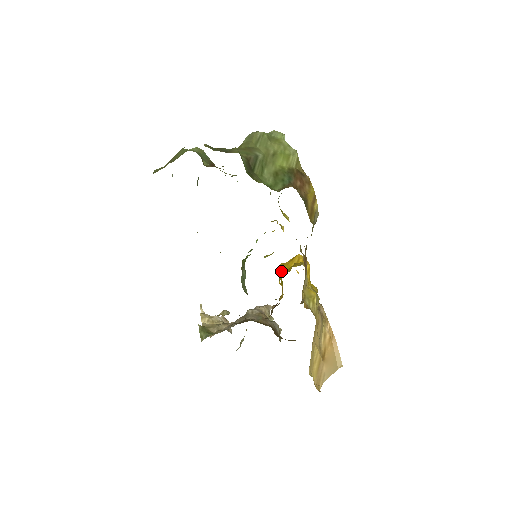
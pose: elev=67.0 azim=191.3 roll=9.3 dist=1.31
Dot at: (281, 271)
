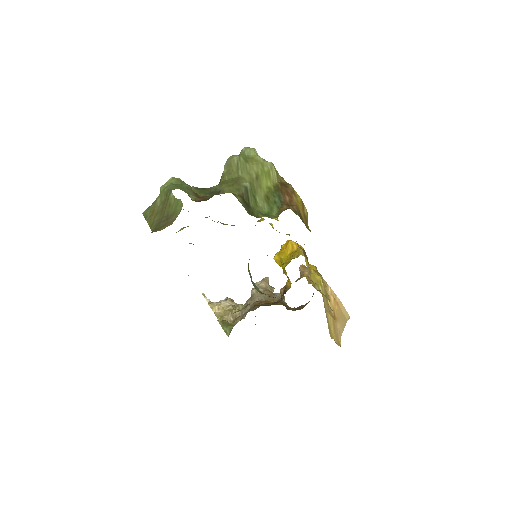
Dot at: (280, 261)
